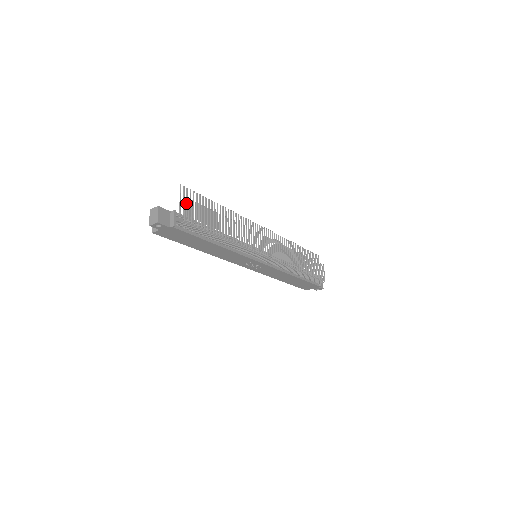
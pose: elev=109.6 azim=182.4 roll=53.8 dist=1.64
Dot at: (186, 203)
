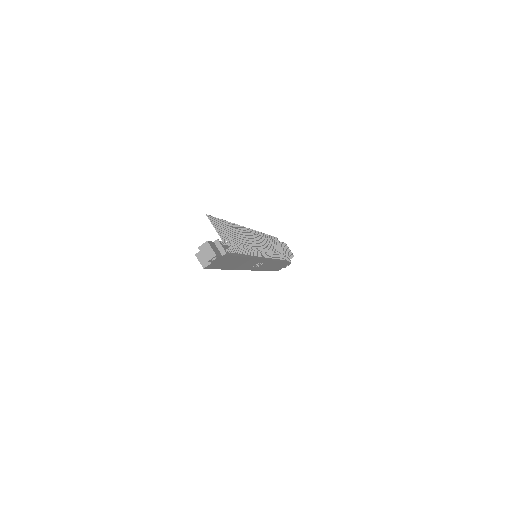
Dot at: (218, 229)
